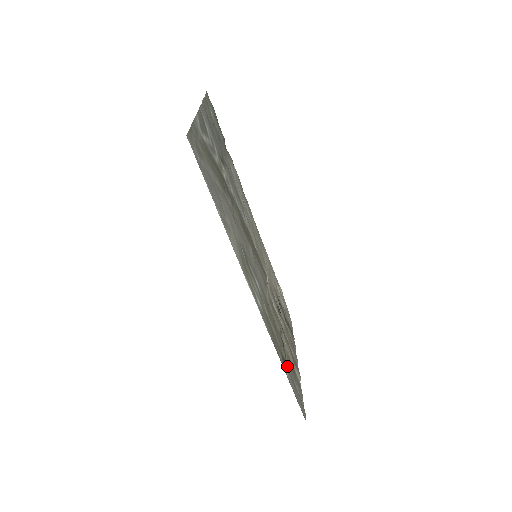
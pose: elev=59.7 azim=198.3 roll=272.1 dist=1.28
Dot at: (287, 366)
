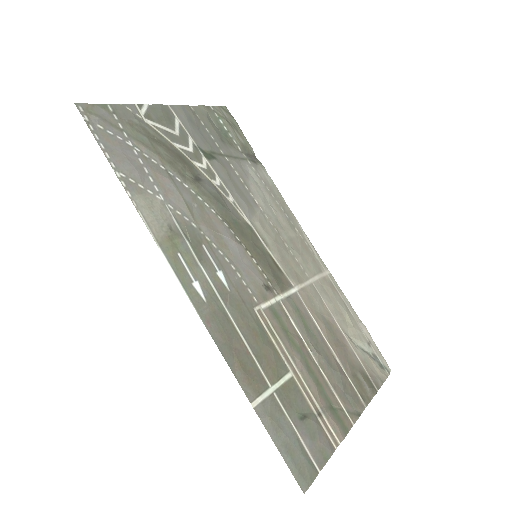
Dot at: (271, 394)
